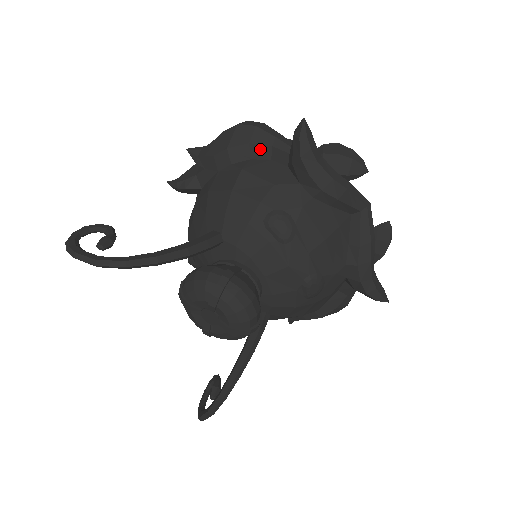
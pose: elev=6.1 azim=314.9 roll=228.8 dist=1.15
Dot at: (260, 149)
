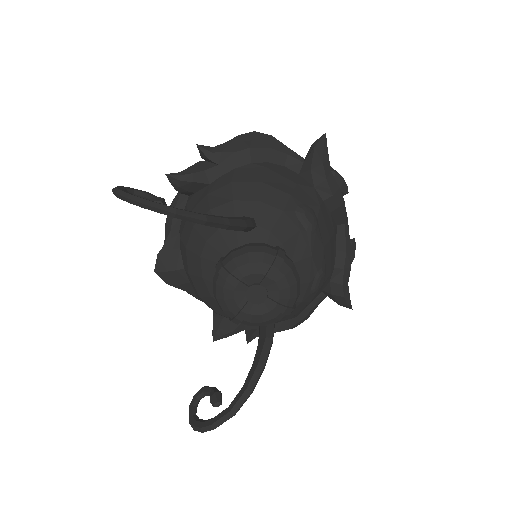
Dot at: (277, 155)
